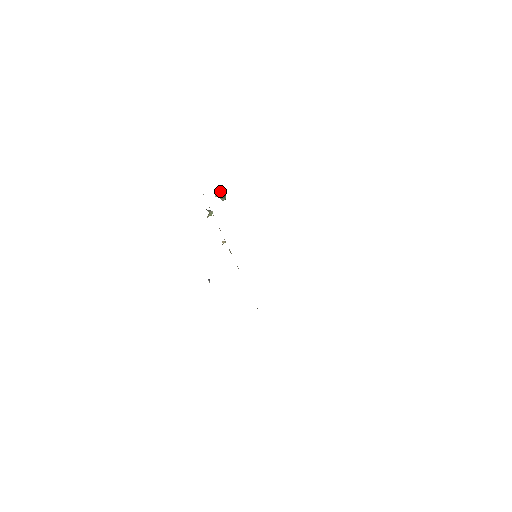
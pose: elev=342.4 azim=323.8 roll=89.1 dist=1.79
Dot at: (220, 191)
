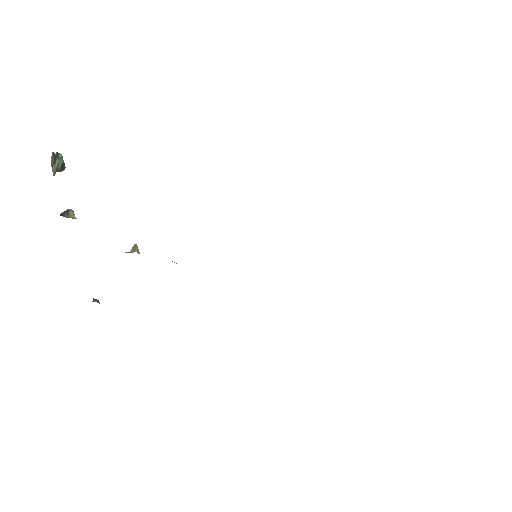
Dot at: (54, 158)
